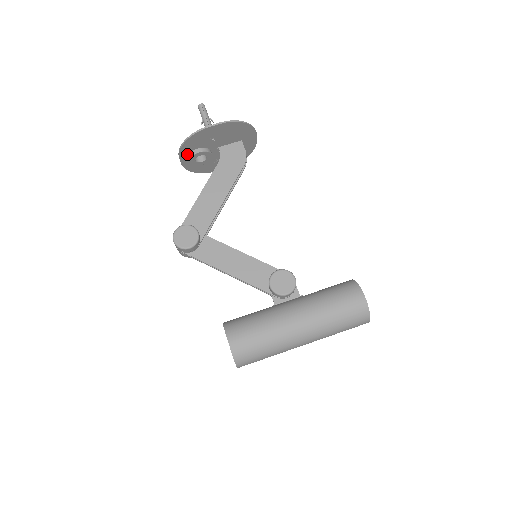
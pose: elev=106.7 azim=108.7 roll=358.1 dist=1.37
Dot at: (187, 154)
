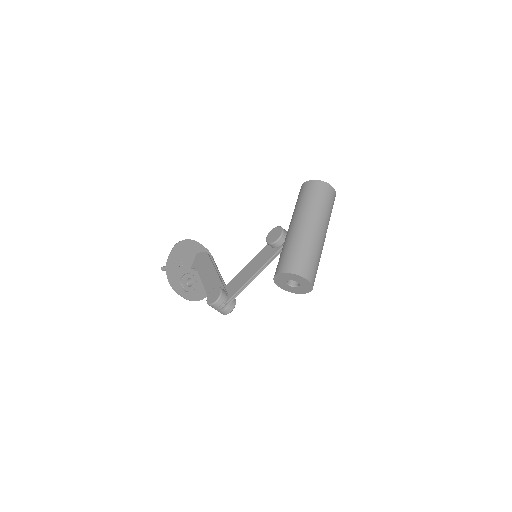
Dot at: (180, 288)
